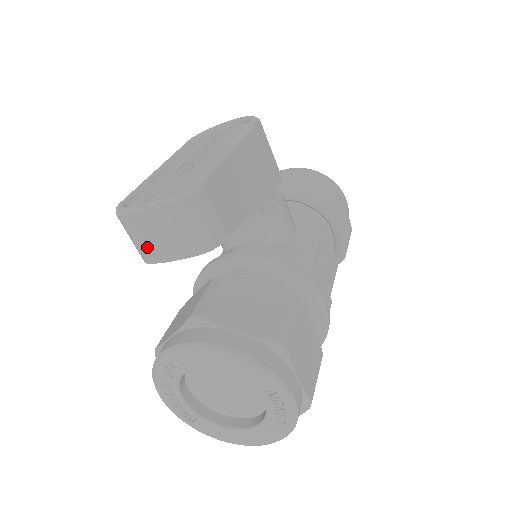
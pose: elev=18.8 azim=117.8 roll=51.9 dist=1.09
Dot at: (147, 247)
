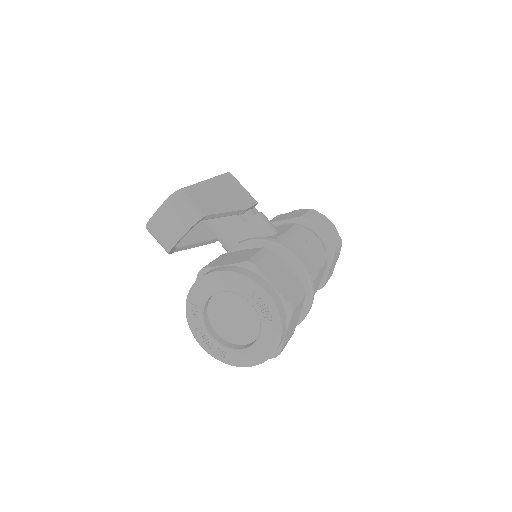
Dot at: (165, 239)
